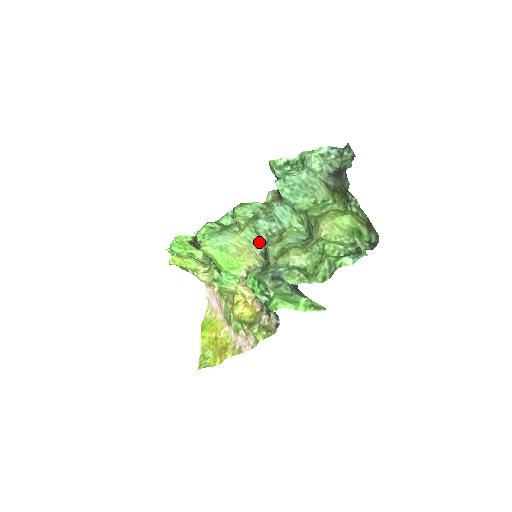
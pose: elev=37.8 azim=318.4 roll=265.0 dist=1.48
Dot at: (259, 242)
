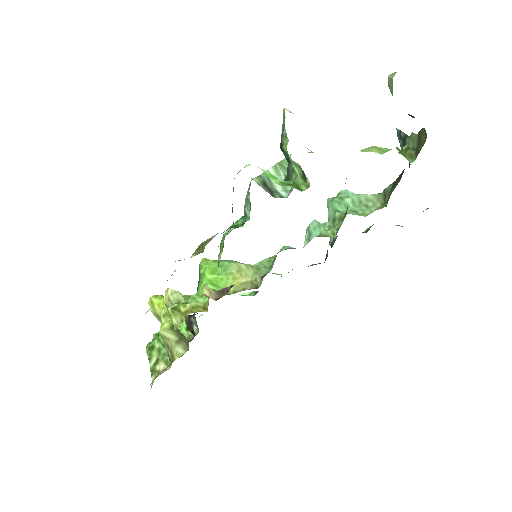
Dot at: (269, 268)
